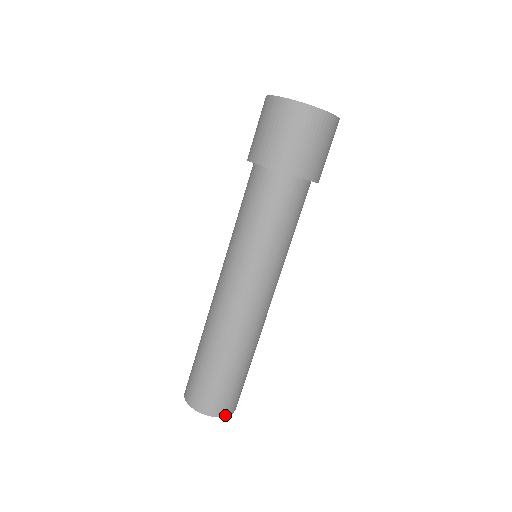
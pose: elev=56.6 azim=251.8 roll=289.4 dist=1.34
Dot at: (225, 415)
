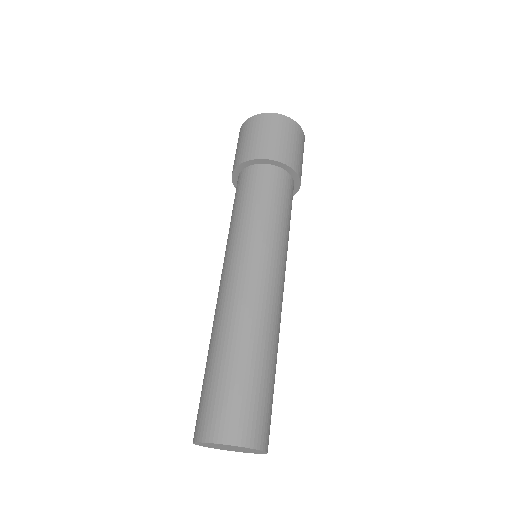
Dot at: (256, 447)
